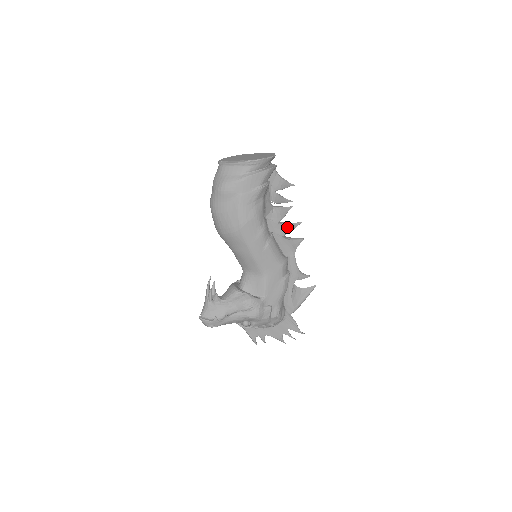
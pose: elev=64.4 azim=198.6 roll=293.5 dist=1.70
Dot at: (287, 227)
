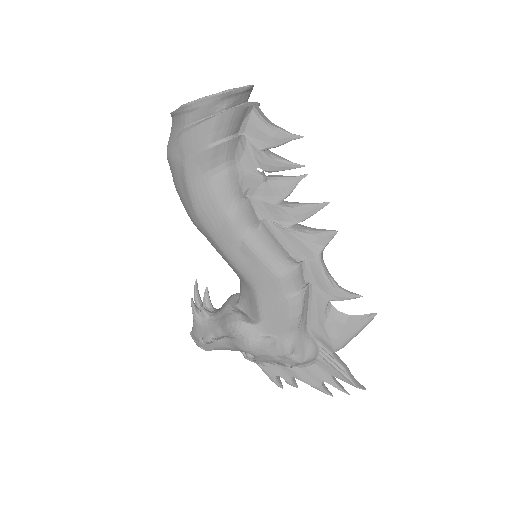
Dot at: (297, 211)
